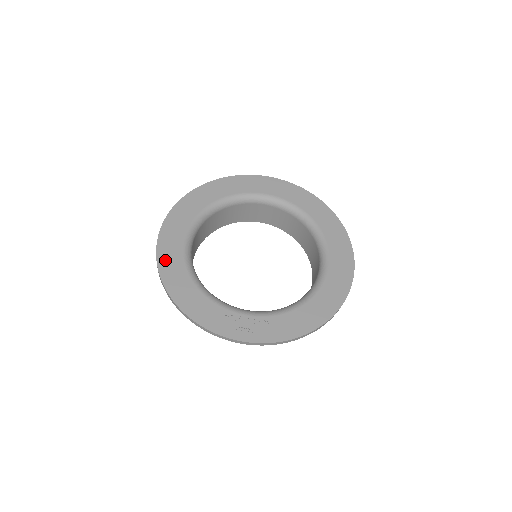
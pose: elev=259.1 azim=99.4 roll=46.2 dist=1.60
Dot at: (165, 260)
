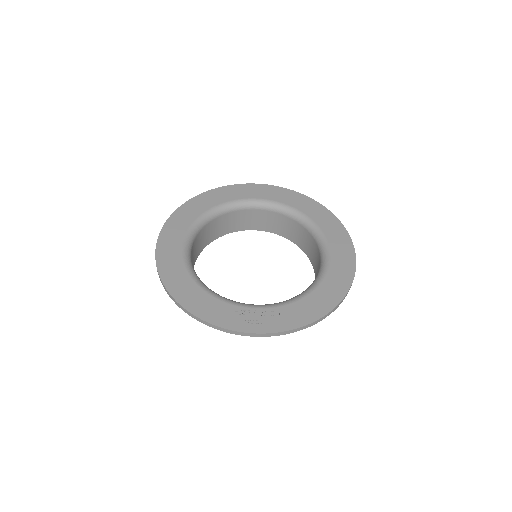
Dot at: (165, 266)
